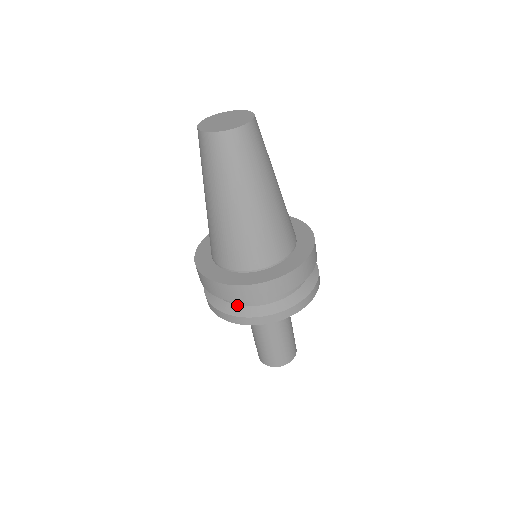
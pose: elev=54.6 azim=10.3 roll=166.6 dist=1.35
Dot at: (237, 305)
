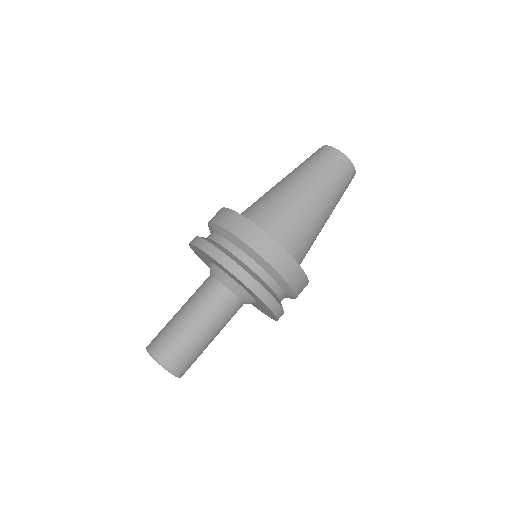
Dot at: (210, 239)
